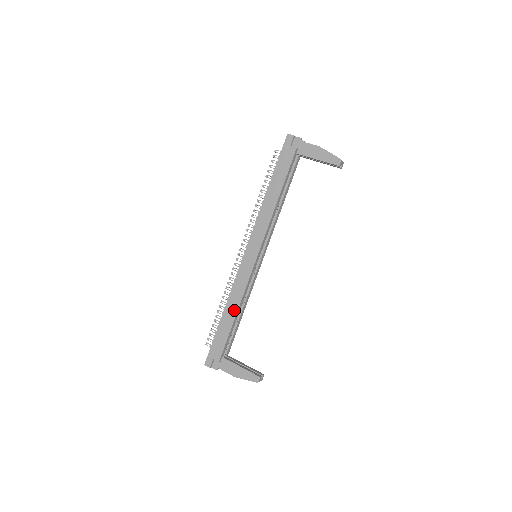
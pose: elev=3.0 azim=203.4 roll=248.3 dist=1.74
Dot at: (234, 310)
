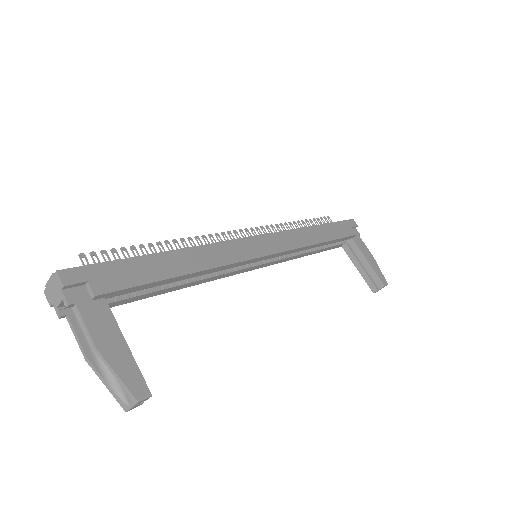
Dot at: (193, 265)
